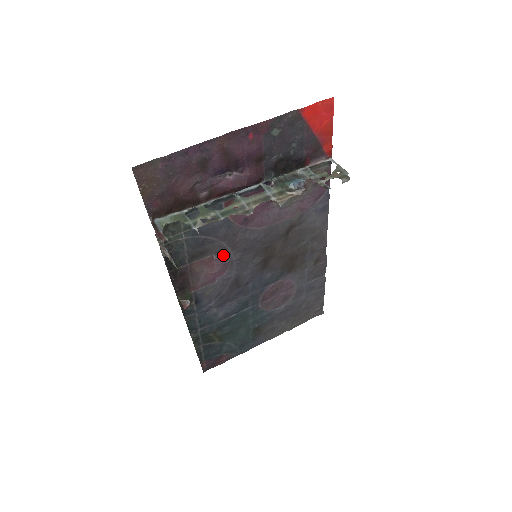
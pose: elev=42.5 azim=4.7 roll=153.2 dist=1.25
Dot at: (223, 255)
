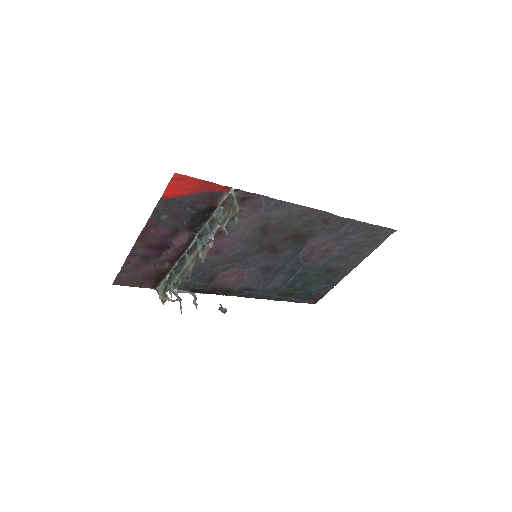
Dot at: (230, 269)
